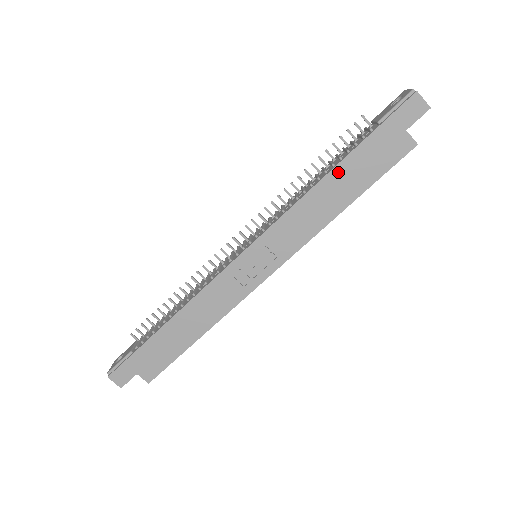
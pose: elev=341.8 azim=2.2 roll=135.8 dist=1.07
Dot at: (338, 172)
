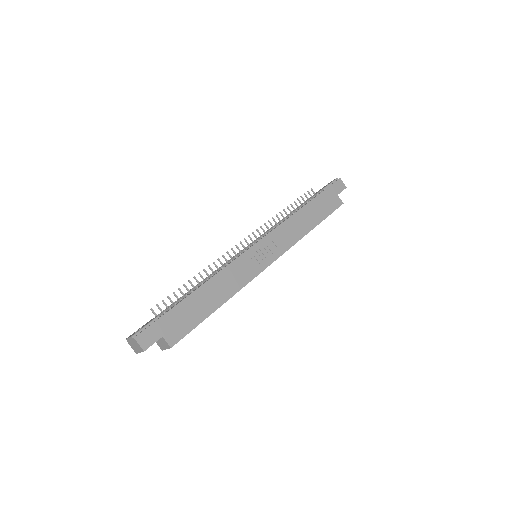
Dot at: (308, 207)
